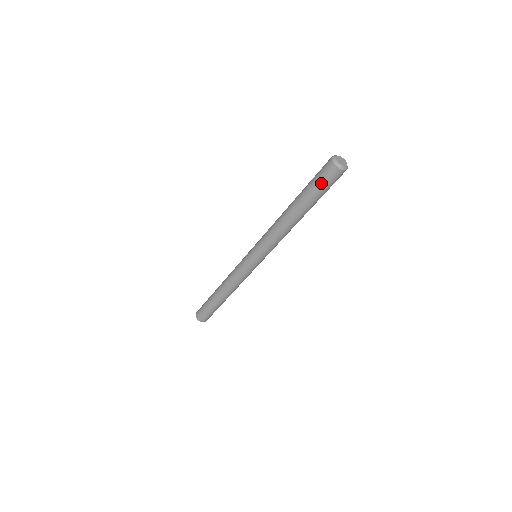
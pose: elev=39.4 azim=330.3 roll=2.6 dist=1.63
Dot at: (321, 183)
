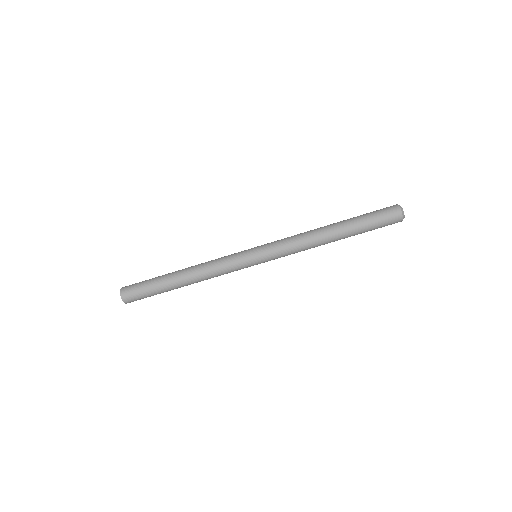
Dot at: (380, 222)
